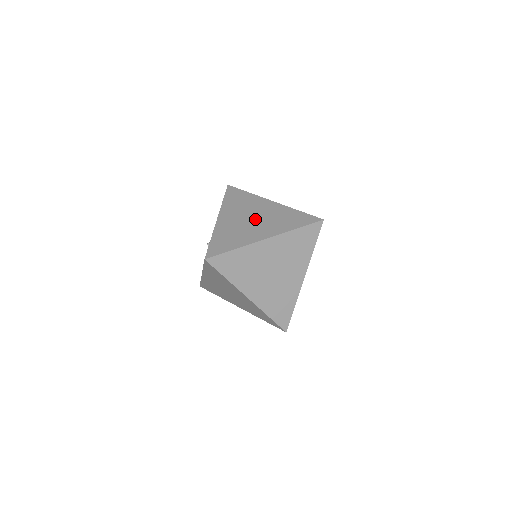
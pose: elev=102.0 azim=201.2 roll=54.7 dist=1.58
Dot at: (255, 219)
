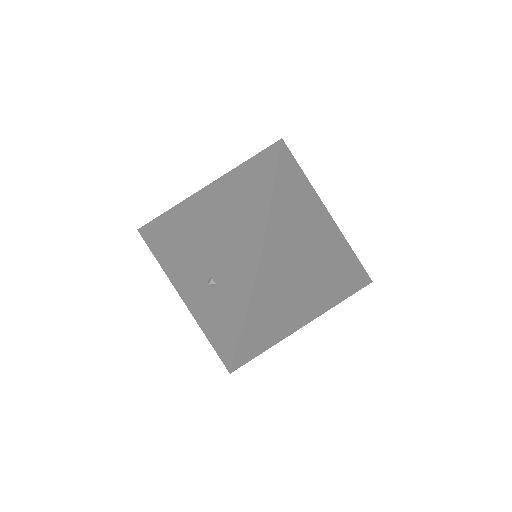
Dot at: (227, 200)
